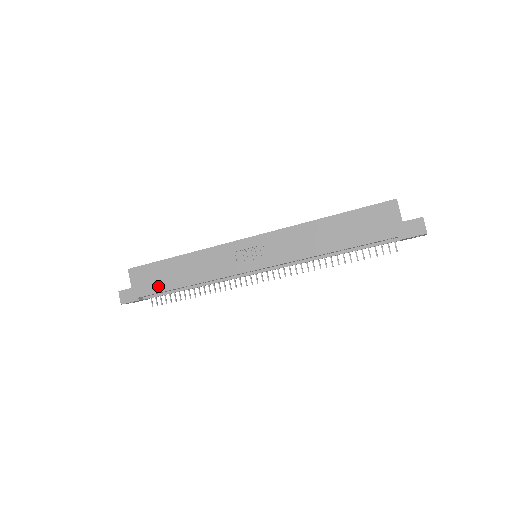
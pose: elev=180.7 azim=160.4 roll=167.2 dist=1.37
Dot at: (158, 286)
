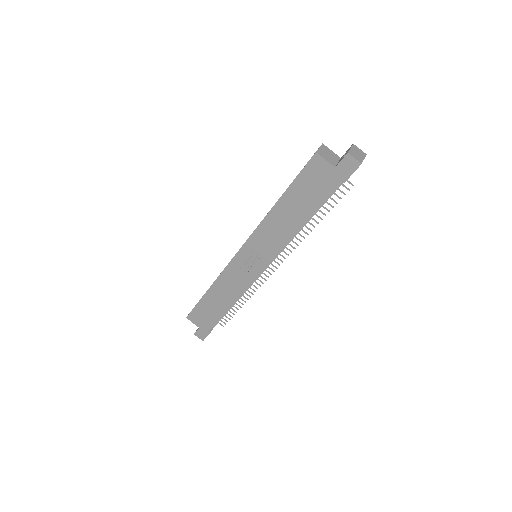
Dot at: (213, 317)
